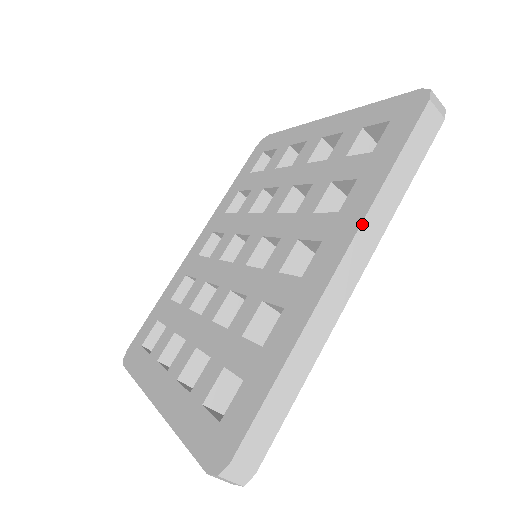
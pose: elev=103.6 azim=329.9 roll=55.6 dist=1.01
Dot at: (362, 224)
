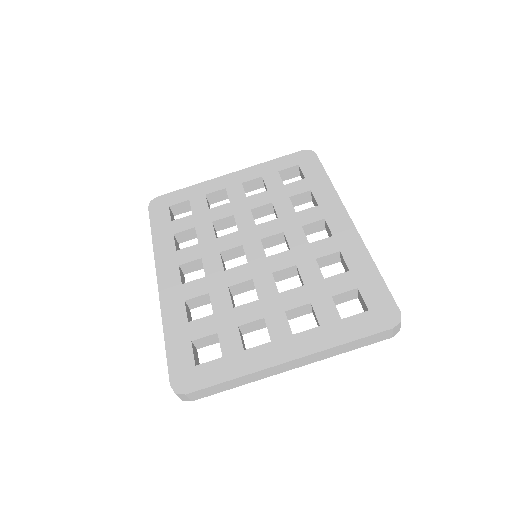
Dot at: occluded
